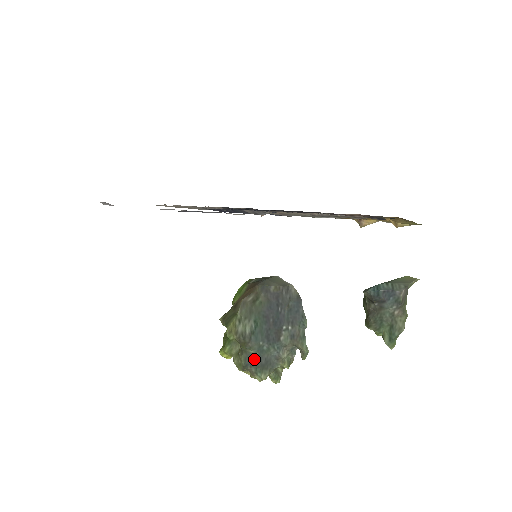
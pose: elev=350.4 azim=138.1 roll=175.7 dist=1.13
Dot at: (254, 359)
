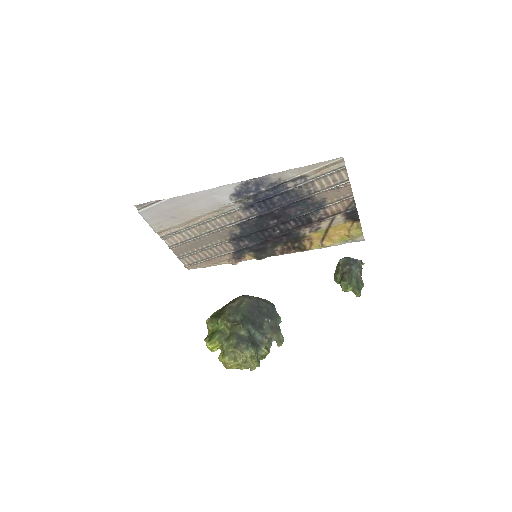
Dot at: (245, 338)
